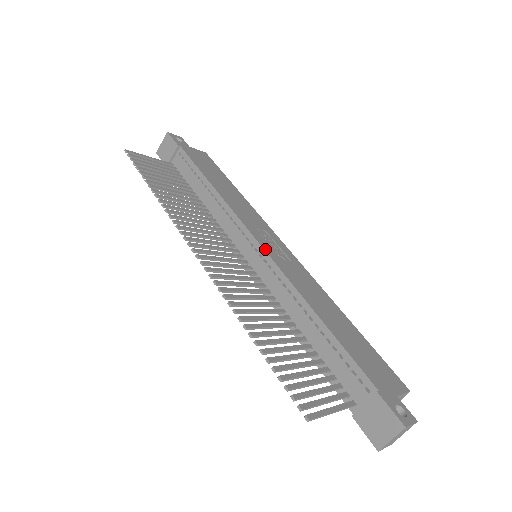
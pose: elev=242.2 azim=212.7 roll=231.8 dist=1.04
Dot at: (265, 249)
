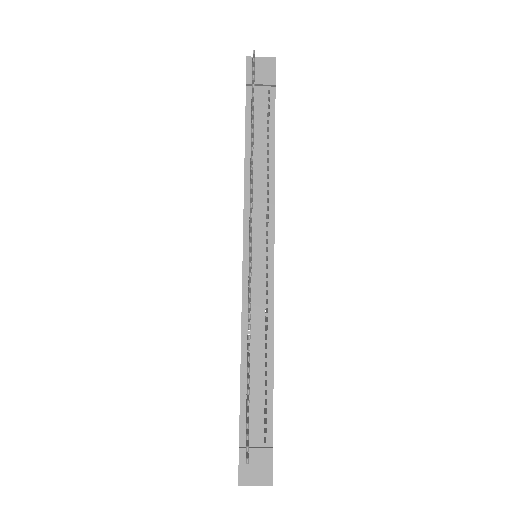
Dot at: occluded
